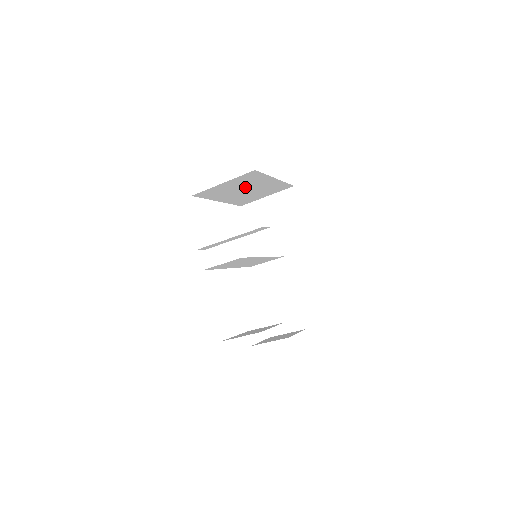
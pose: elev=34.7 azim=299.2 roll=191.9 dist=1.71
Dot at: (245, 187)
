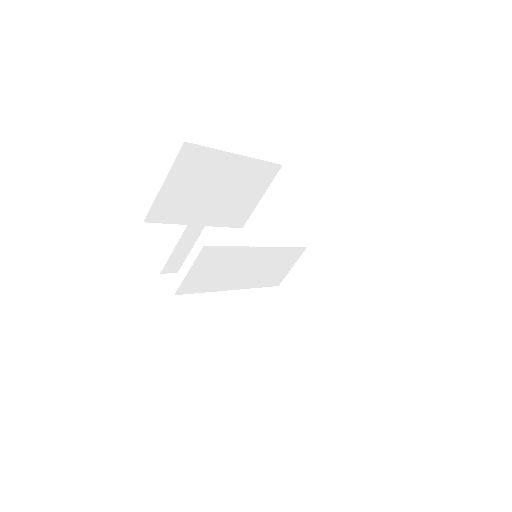
Dot at: (208, 185)
